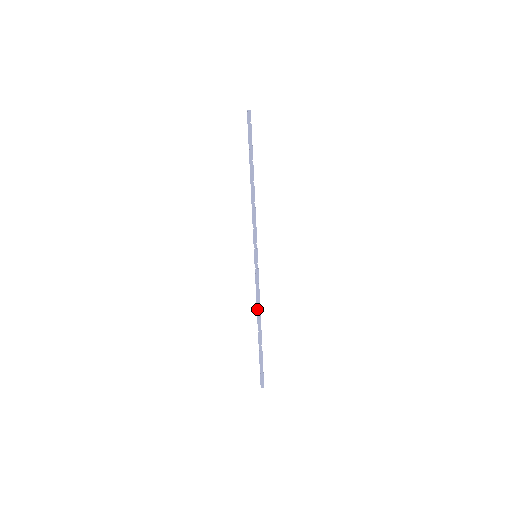
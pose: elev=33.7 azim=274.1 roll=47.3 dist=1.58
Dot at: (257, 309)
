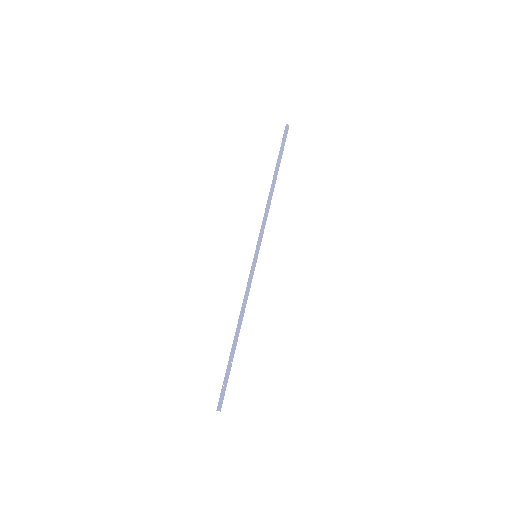
Dot at: (241, 313)
